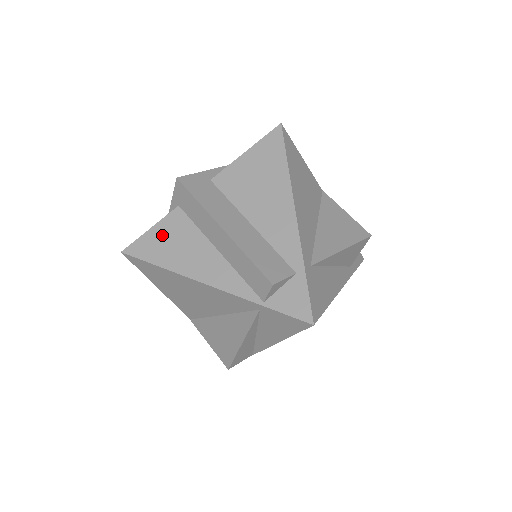
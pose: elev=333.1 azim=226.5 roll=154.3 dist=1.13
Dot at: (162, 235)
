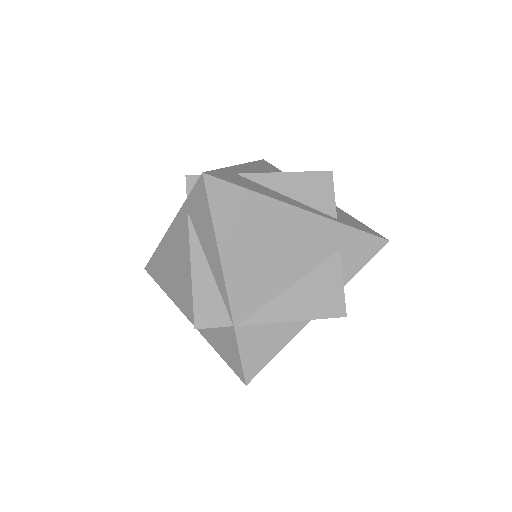
Dot at: occluded
